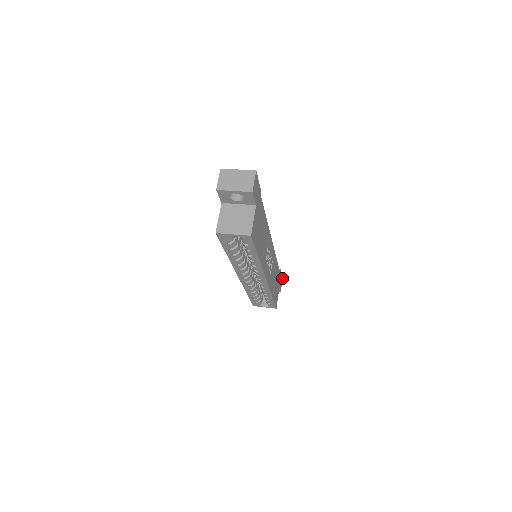
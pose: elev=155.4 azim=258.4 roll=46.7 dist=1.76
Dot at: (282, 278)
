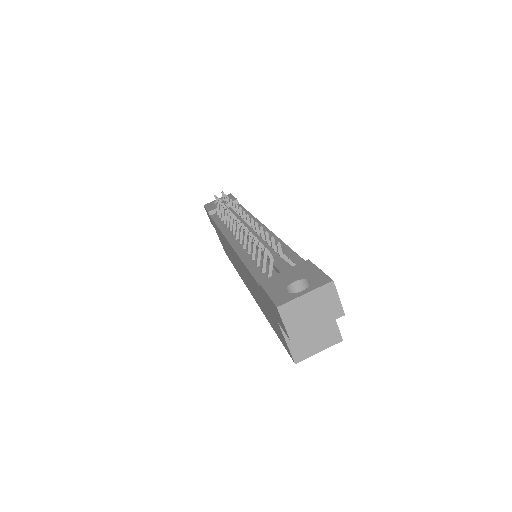
Dot at: occluded
